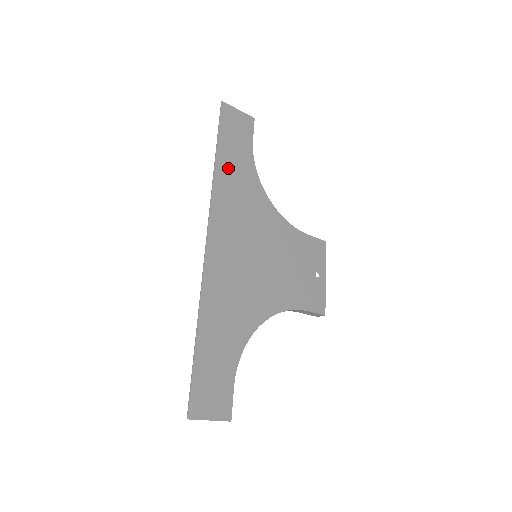
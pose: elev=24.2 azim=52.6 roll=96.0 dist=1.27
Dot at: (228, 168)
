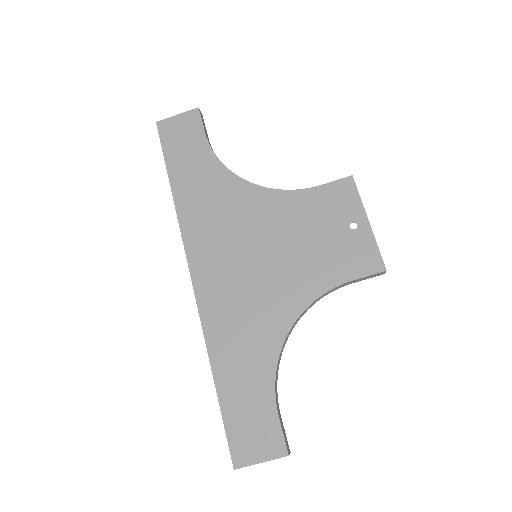
Dot at: (187, 185)
